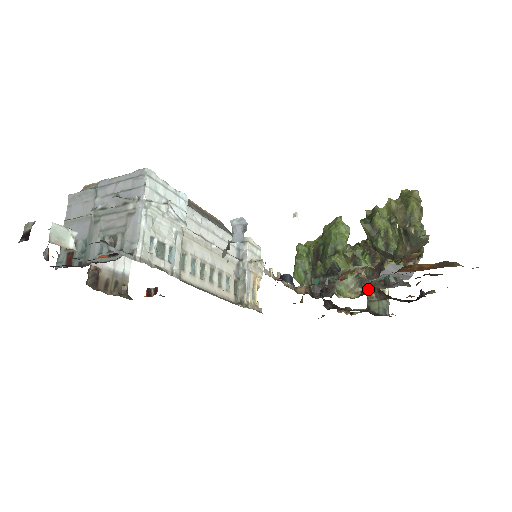
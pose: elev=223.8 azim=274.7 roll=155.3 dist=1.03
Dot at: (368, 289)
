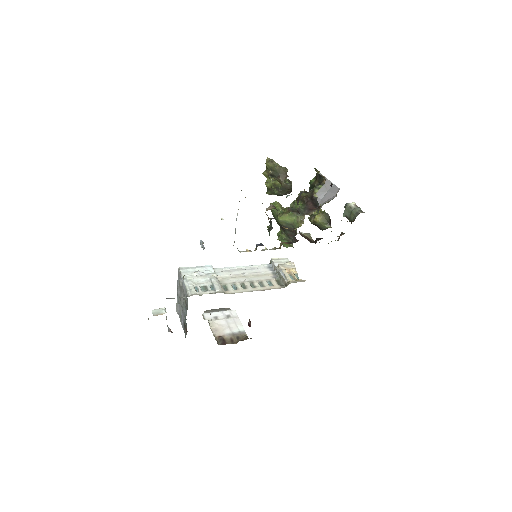
Dot at: (298, 212)
